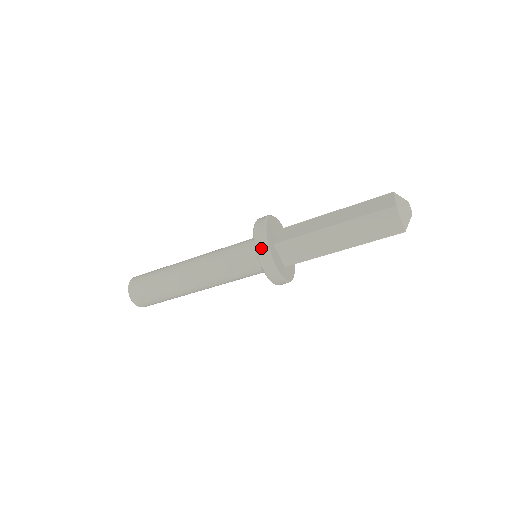
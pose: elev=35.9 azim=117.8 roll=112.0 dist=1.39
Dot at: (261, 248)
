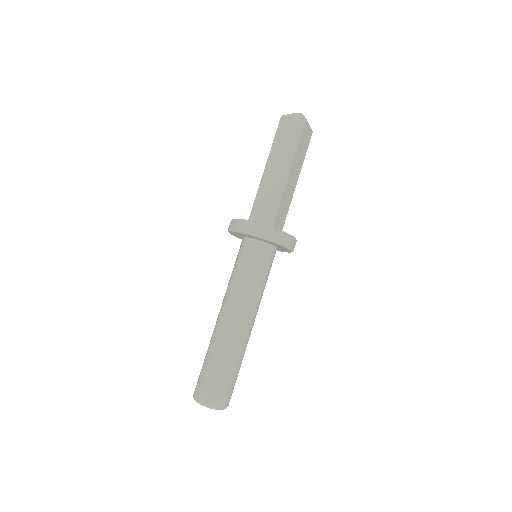
Dot at: (233, 225)
